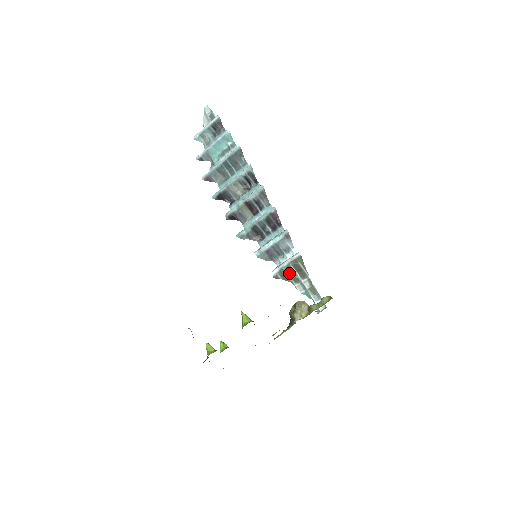
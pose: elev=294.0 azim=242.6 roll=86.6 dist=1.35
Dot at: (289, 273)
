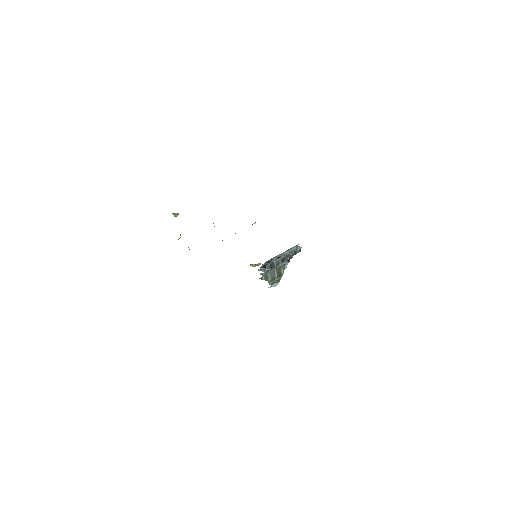
Dot at: (271, 275)
